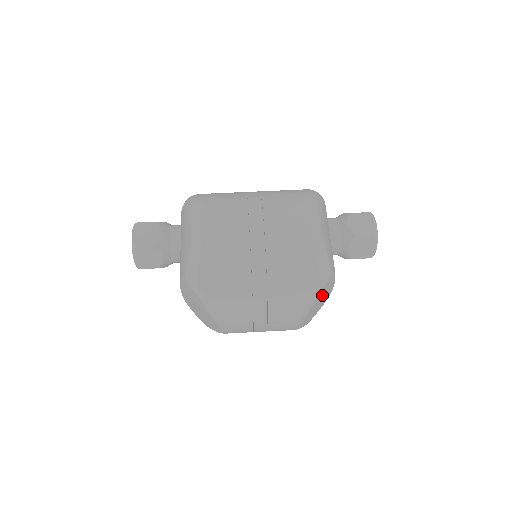
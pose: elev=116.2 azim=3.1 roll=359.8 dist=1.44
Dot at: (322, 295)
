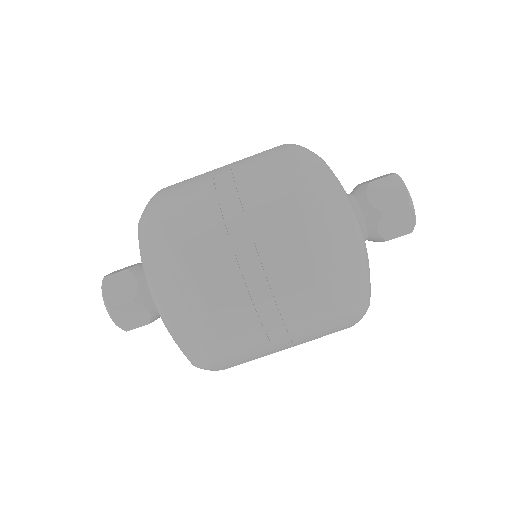
Dot at: (327, 197)
